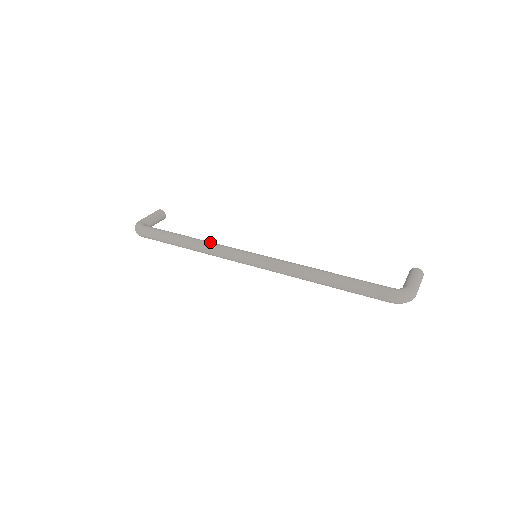
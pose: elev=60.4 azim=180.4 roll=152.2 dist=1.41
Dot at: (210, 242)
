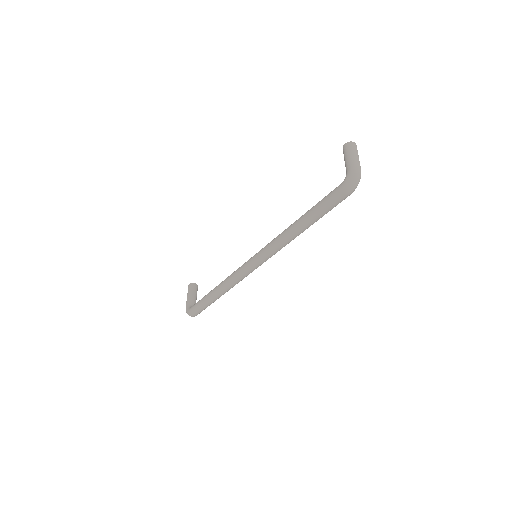
Dot at: (226, 279)
